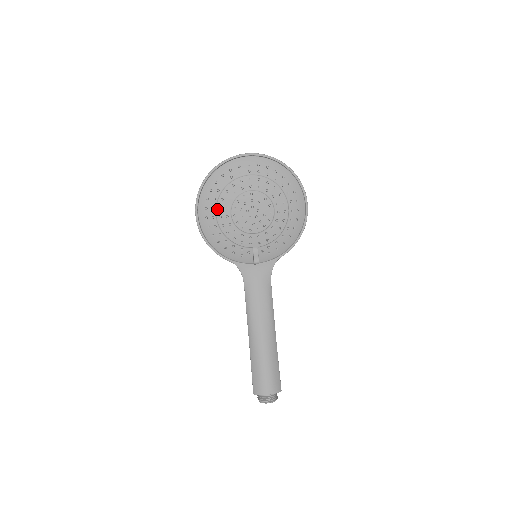
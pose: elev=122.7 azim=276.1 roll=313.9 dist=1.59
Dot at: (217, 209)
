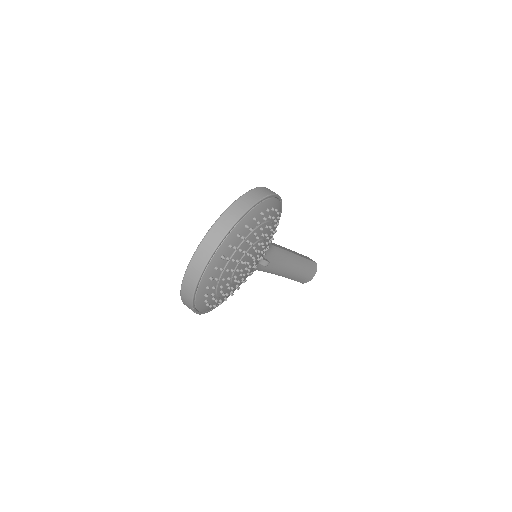
Dot at: (220, 297)
